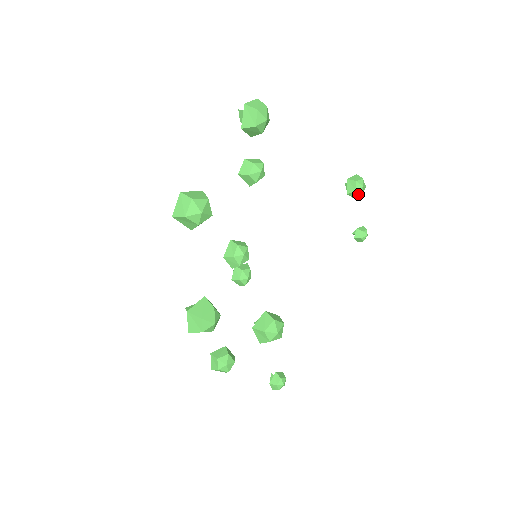
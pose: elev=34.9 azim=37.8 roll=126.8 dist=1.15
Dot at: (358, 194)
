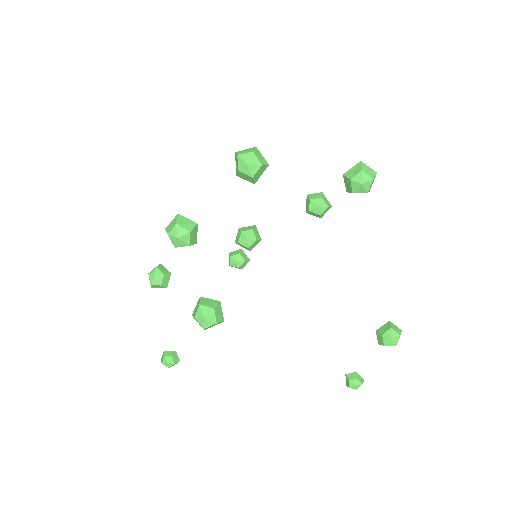
Dot at: (383, 341)
